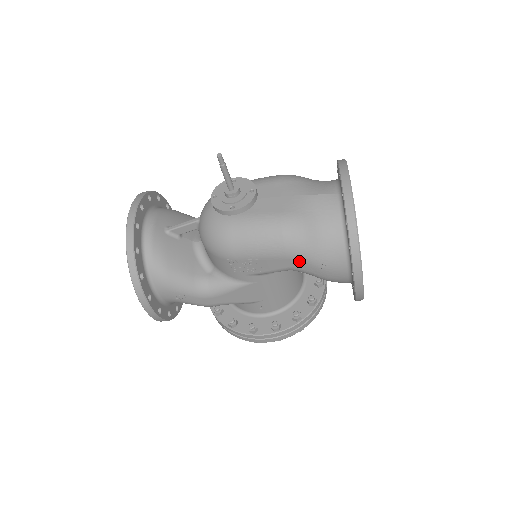
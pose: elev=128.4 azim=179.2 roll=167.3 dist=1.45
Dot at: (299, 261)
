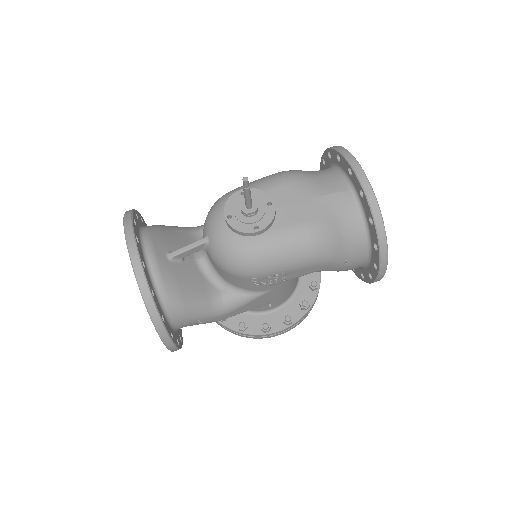
Dot at: (325, 265)
